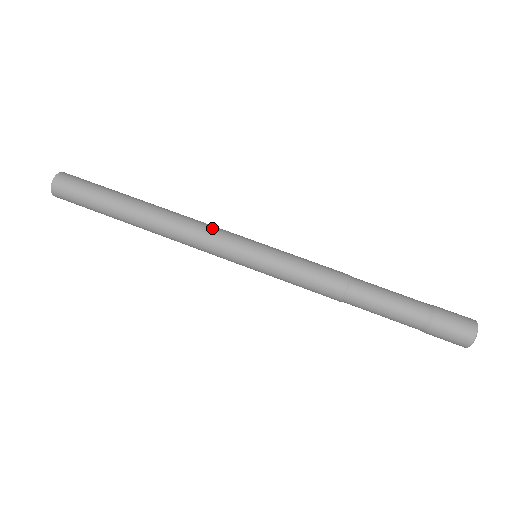
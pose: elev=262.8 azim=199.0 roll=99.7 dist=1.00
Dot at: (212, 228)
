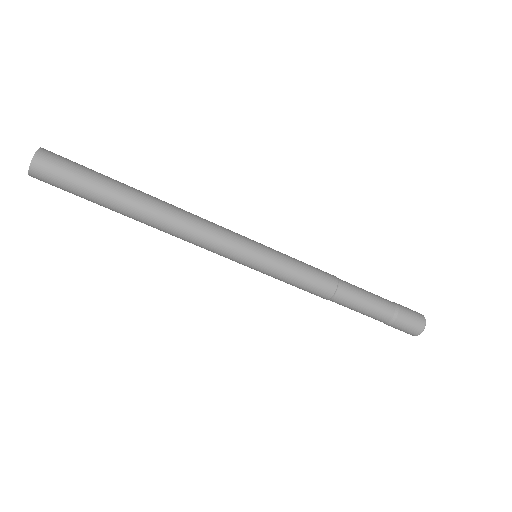
Dot at: (218, 225)
